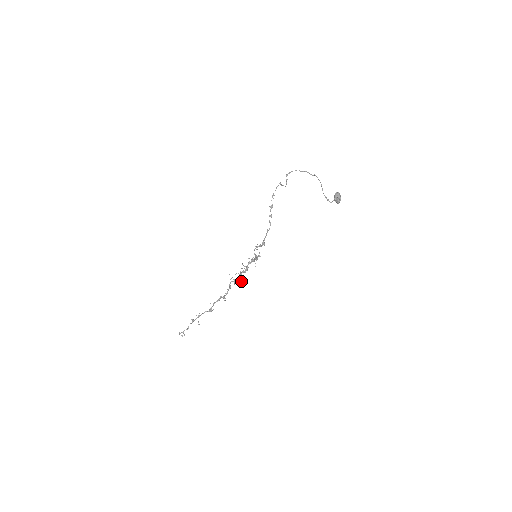
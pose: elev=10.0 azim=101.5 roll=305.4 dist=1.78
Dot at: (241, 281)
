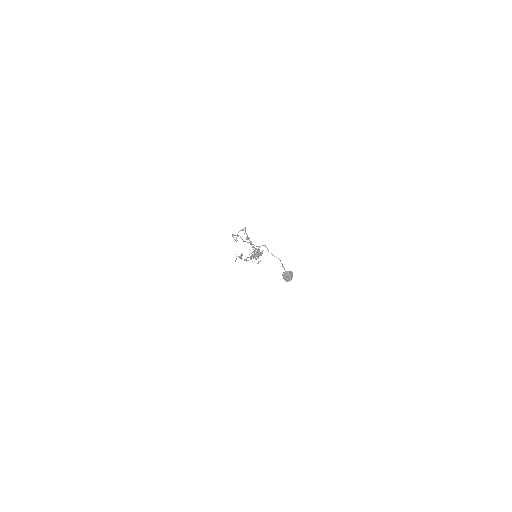
Dot at: occluded
